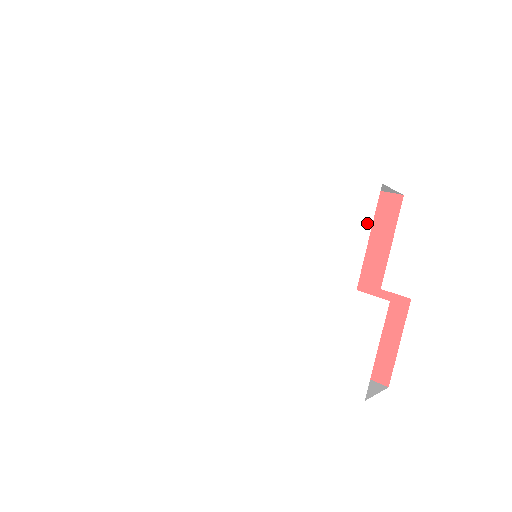
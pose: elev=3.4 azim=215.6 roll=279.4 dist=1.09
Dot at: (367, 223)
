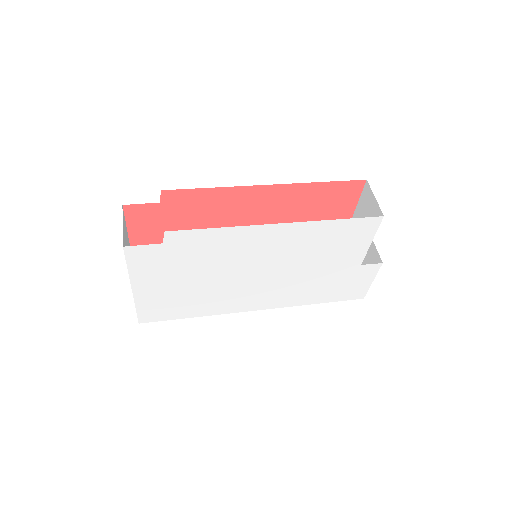
Dot at: (371, 237)
